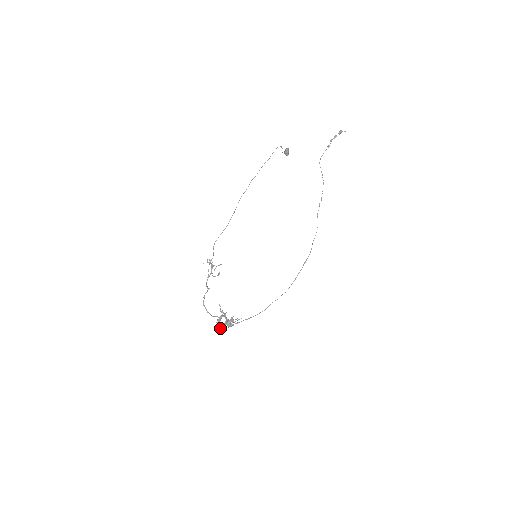
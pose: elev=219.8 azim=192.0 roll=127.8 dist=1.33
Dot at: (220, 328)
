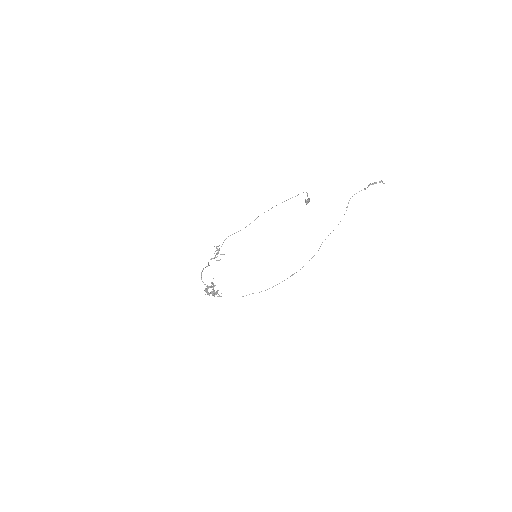
Dot at: (205, 294)
